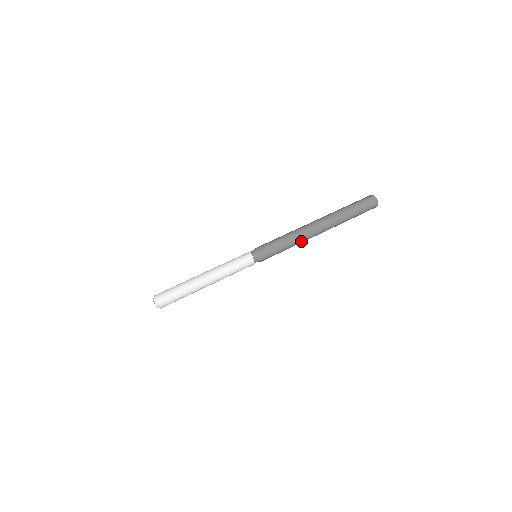
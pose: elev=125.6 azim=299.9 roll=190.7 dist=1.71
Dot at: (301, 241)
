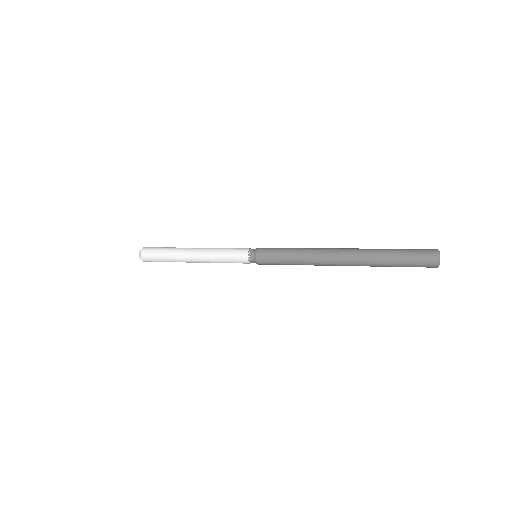
Dot at: (312, 263)
